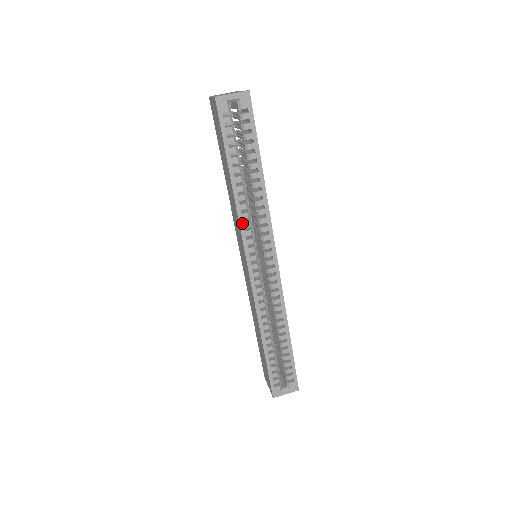
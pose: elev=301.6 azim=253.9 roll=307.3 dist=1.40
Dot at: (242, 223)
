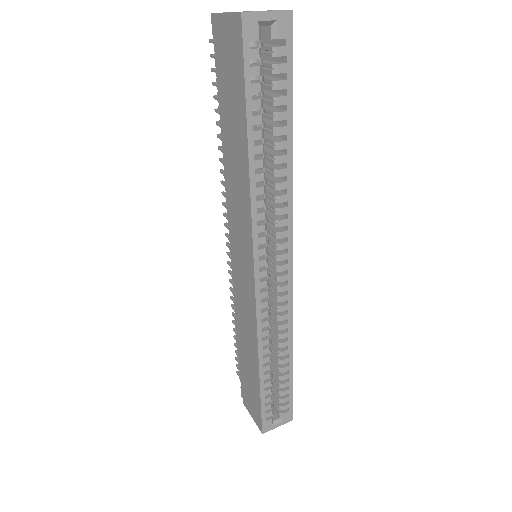
Dot at: (255, 214)
